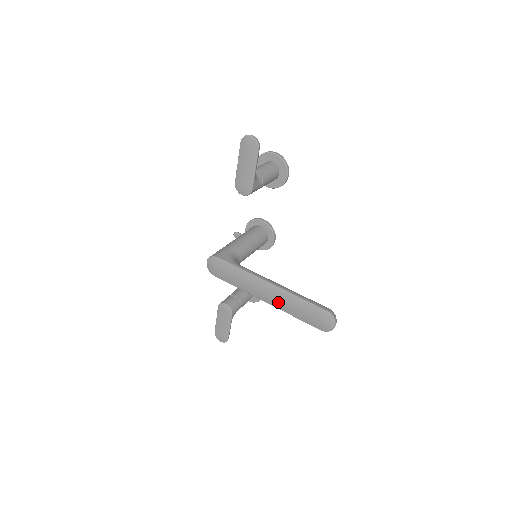
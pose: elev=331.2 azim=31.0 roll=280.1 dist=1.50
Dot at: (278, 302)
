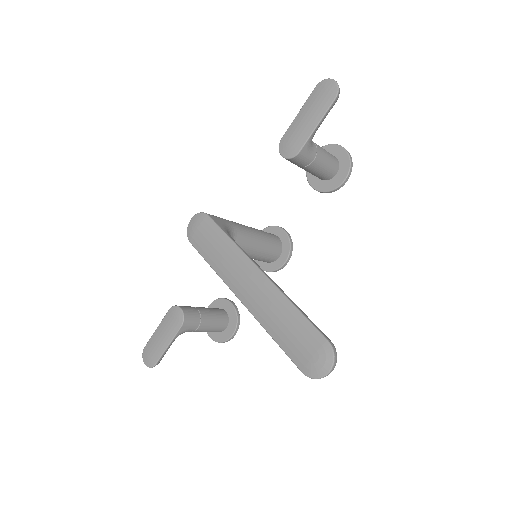
Dot at: (259, 304)
